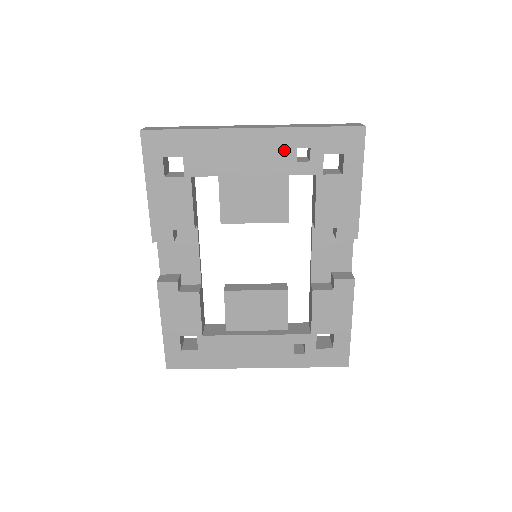
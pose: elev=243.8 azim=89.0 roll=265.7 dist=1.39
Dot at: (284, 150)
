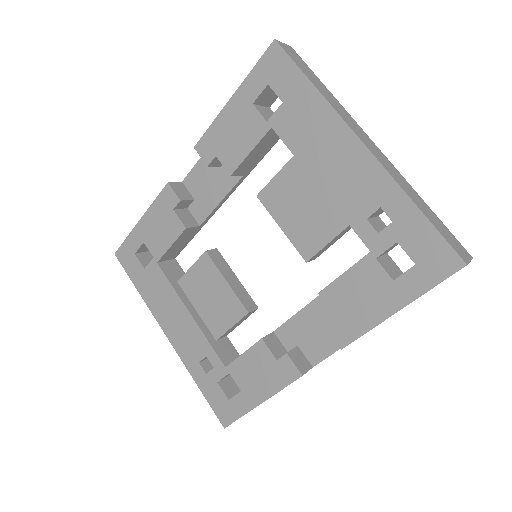
Dot at: (368, 195)
